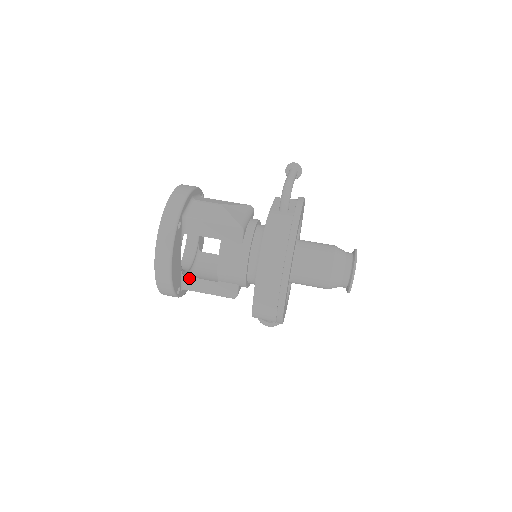
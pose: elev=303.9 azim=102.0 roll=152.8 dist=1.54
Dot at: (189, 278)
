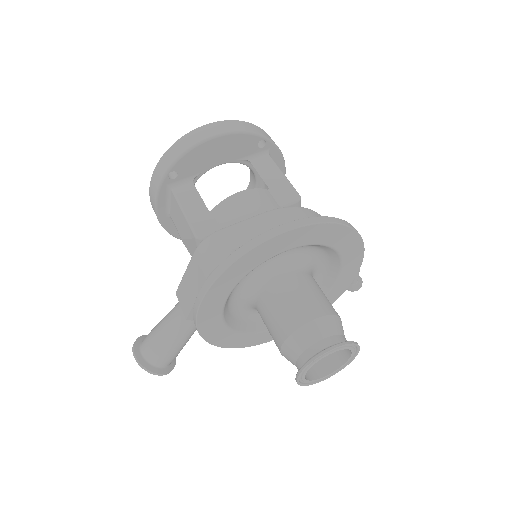
Dot at: (193, 186)
